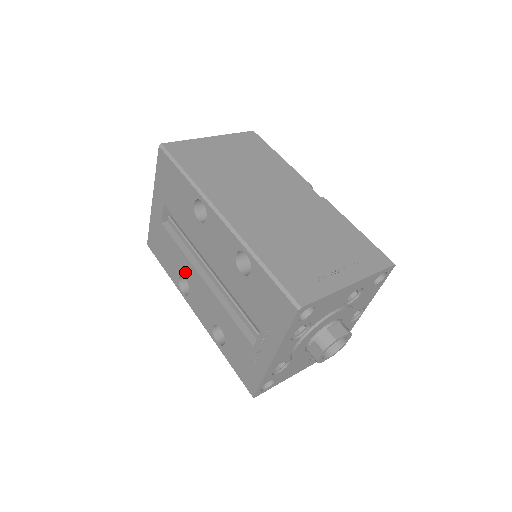
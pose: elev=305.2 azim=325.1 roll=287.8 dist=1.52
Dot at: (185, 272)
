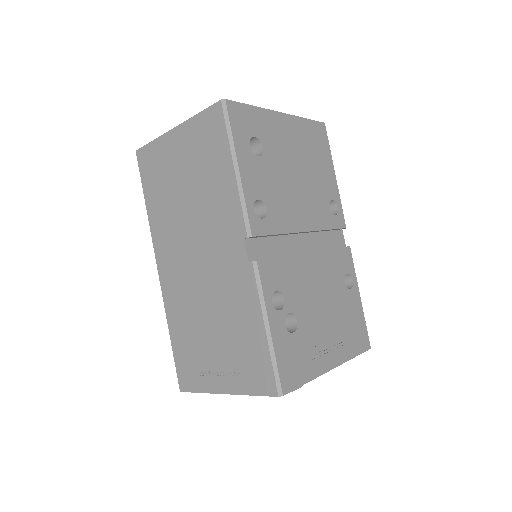
Dot at: occluded
